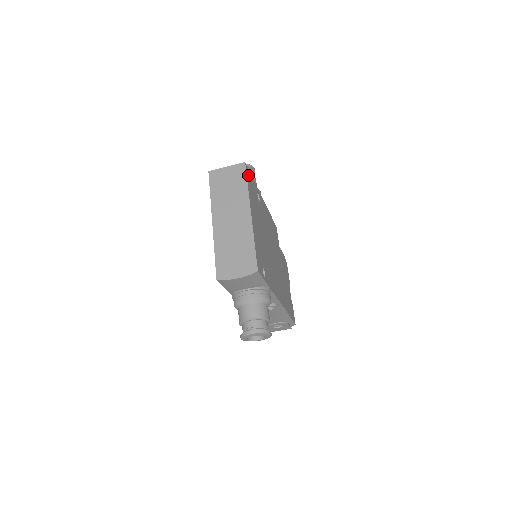
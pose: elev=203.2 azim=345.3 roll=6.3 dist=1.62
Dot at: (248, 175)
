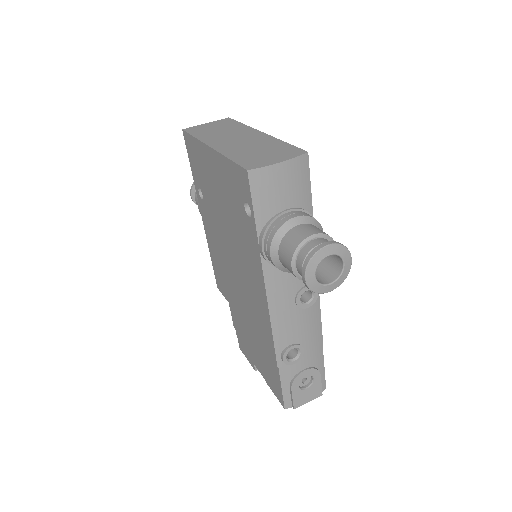
Dot at: occluded
